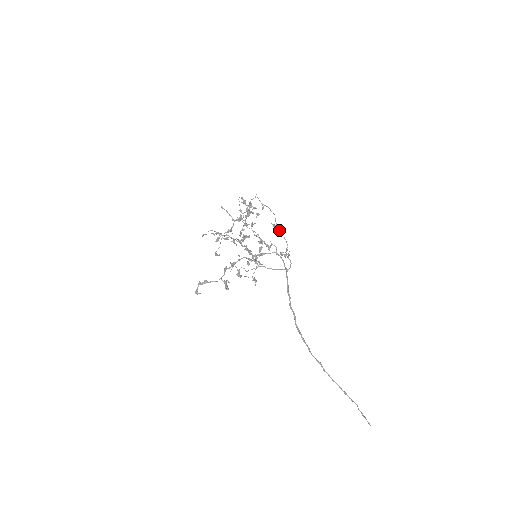
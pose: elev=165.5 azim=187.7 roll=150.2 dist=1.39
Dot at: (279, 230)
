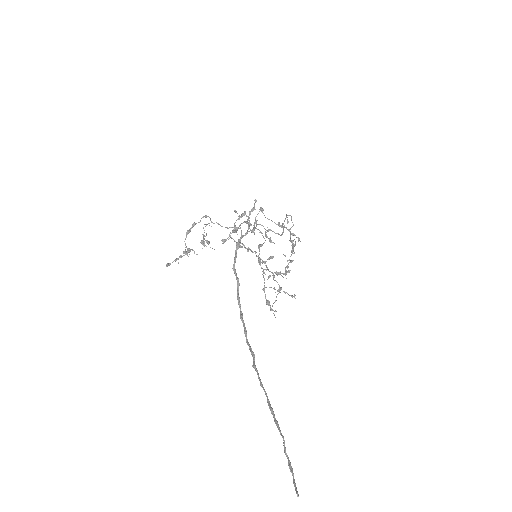
Dot at: (282, 225)
